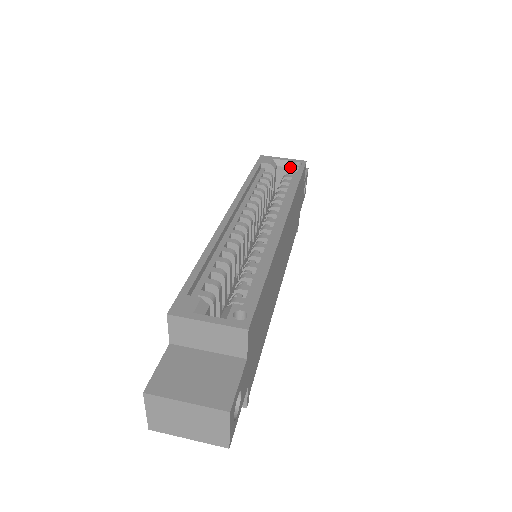
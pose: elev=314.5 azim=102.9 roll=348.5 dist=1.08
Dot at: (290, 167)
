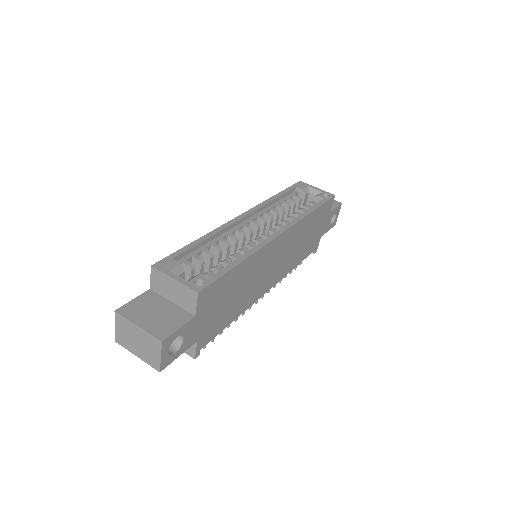
Dot at: (318, 196)
